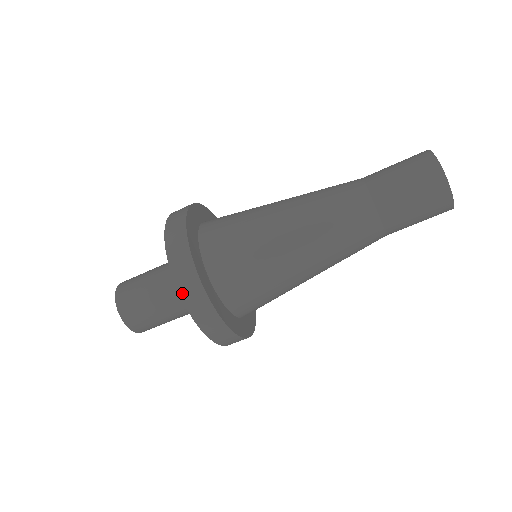
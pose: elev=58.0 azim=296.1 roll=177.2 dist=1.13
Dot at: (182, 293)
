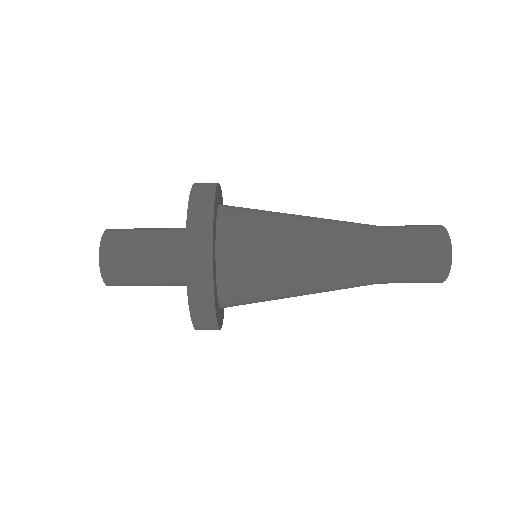
Dot at: (191, 208)
